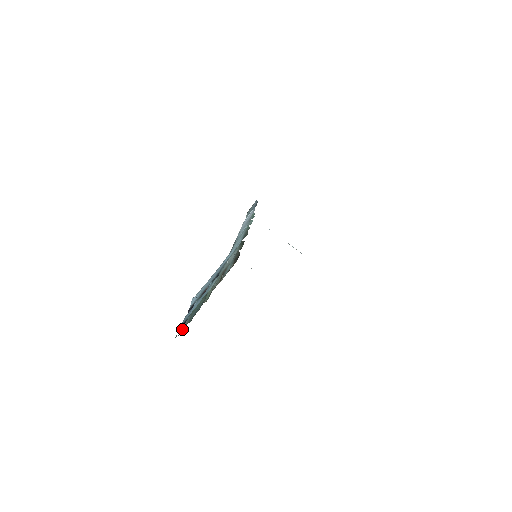
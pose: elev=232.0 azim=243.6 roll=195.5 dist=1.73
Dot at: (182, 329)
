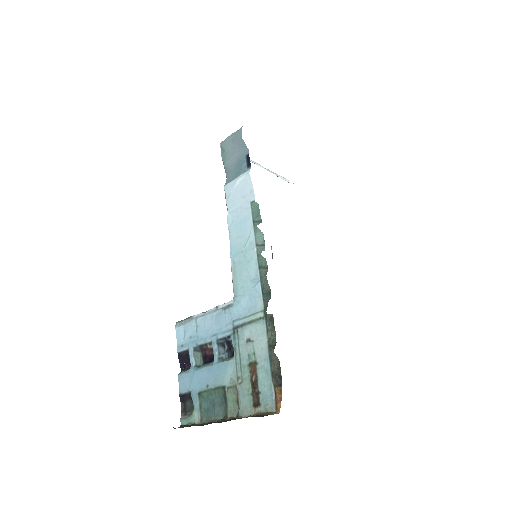
Dot at: (186, 406)
